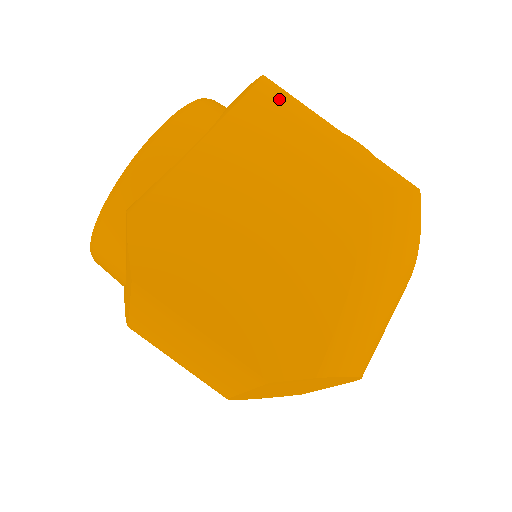
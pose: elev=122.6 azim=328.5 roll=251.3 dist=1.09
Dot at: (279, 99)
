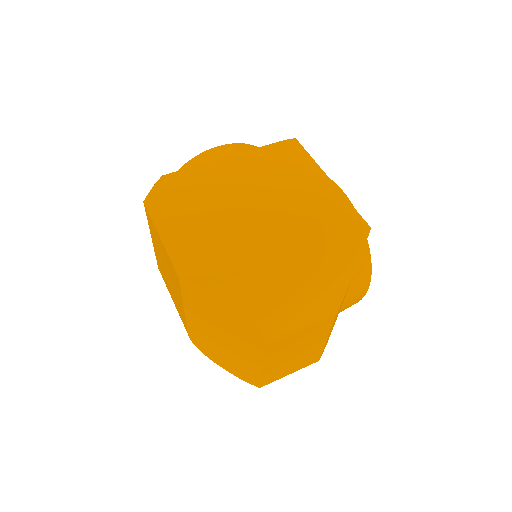
Dot at: (295, 151)
